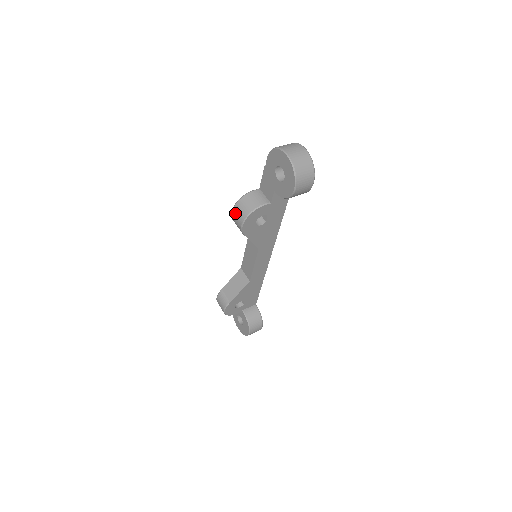
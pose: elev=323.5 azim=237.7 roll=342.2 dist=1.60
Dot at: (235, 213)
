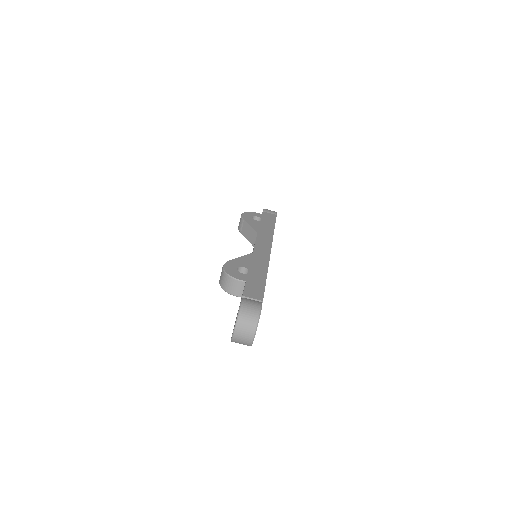
Dot at: (221, 272)
